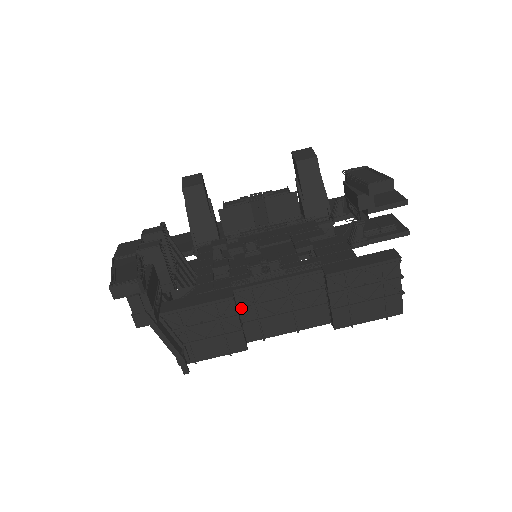
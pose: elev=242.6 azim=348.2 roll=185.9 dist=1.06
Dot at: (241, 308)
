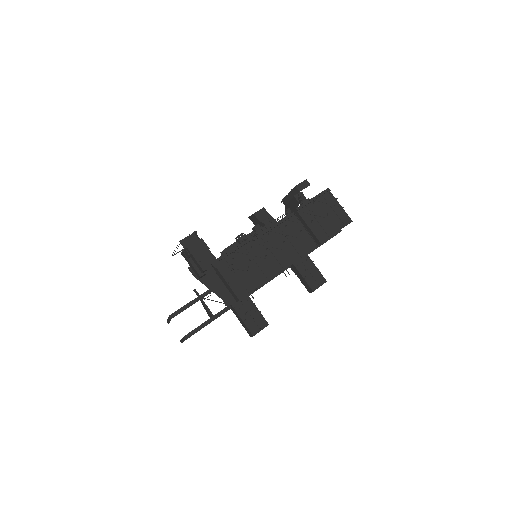
Dot at: occluded
